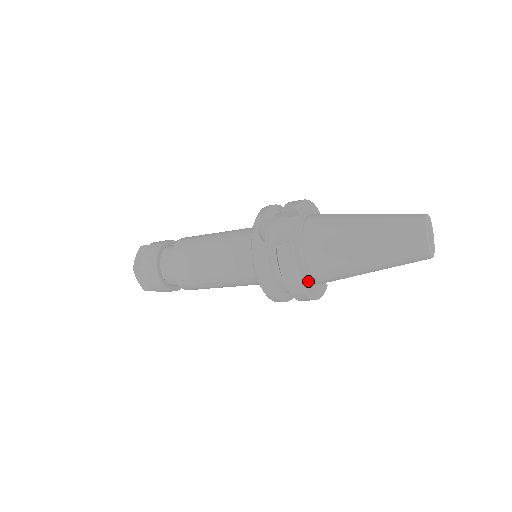
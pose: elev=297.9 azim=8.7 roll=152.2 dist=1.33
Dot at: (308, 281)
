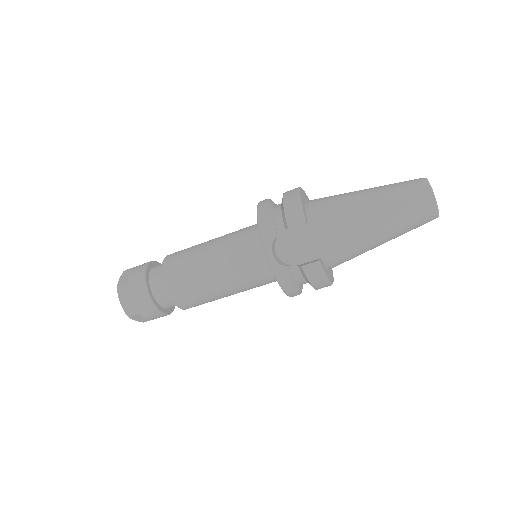
Dot at: (329, 272)
